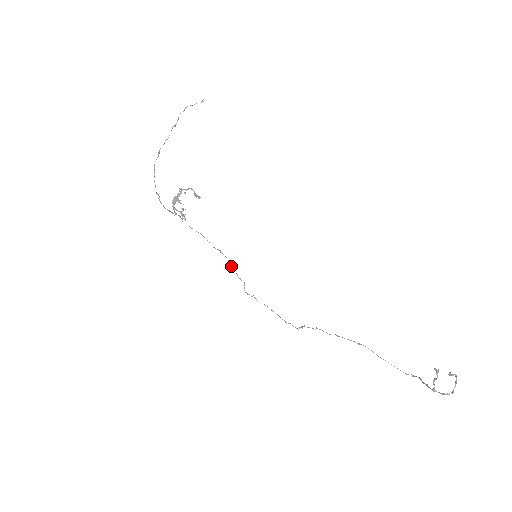
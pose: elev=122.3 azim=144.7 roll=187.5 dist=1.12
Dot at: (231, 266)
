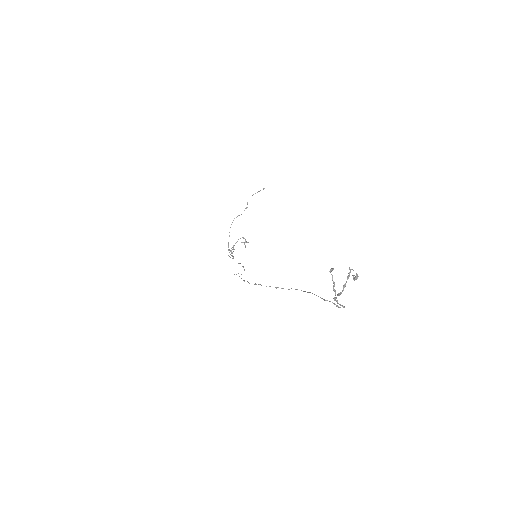
Dot at: occluded
